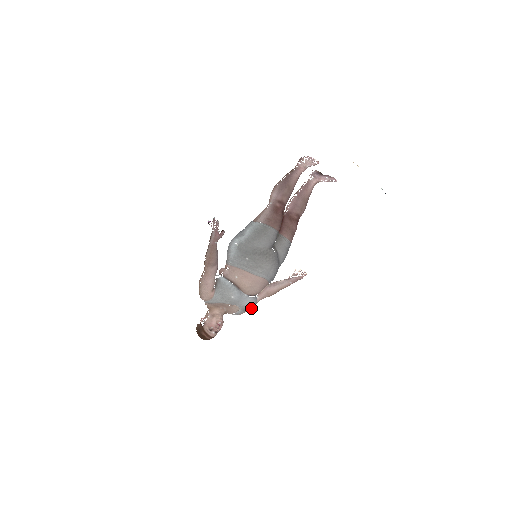
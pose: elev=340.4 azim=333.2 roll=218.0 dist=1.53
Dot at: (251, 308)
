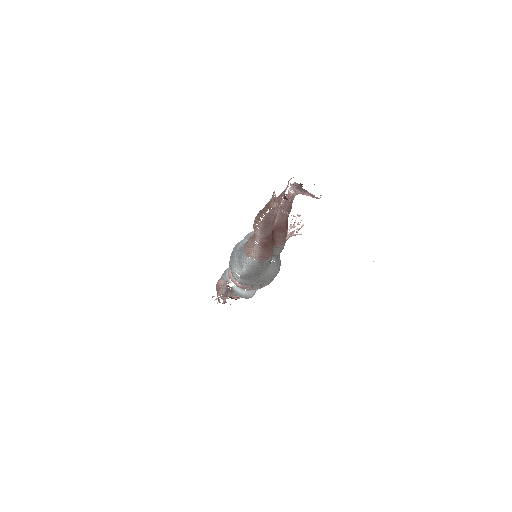
Dot at: occluded
